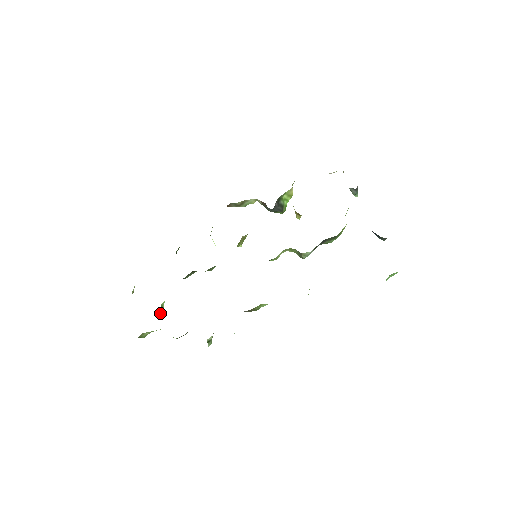
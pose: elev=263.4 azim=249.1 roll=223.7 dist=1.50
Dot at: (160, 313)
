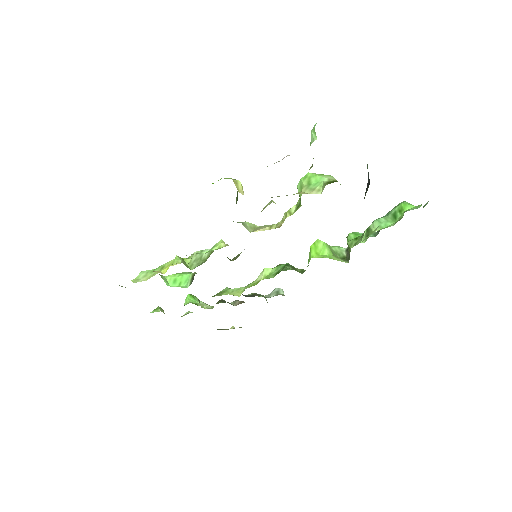
Dot at: (199, 301)
